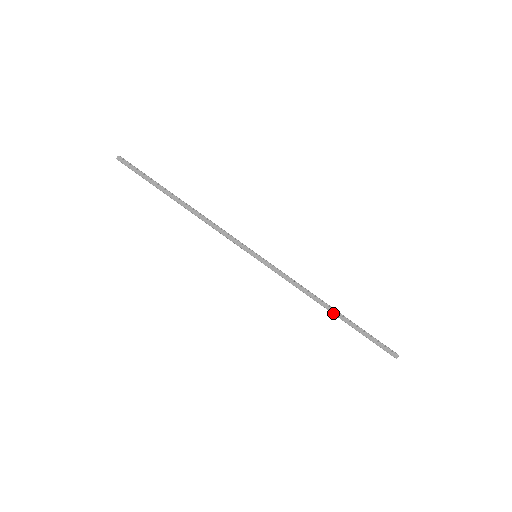
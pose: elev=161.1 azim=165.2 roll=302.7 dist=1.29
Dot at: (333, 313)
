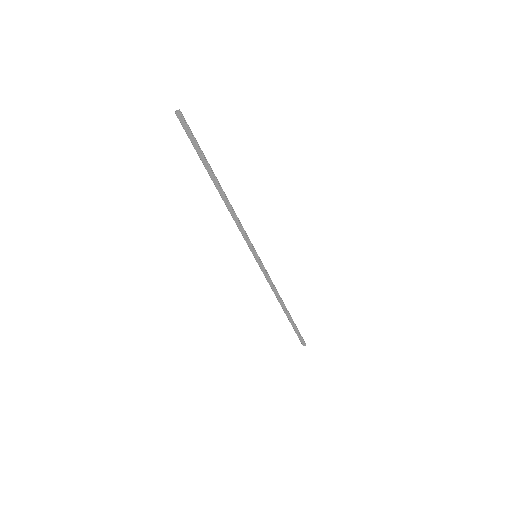
Dot at: (284, 311)
